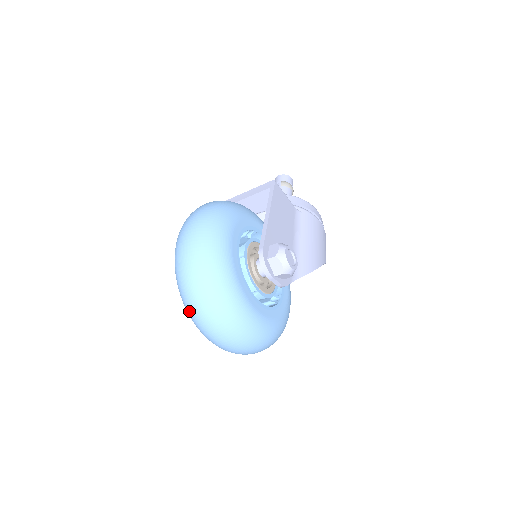
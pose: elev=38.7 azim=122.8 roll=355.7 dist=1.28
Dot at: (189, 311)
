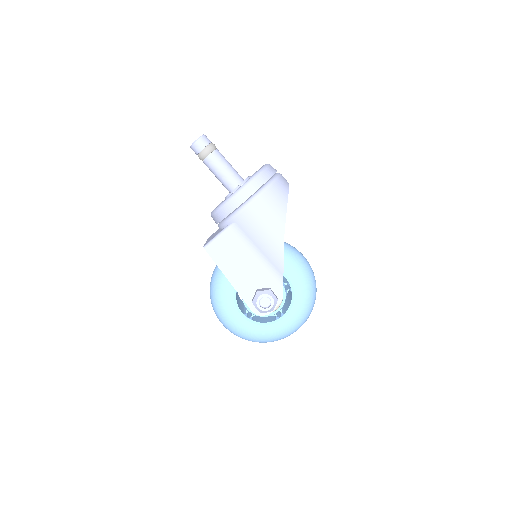
Dot at: occluded
